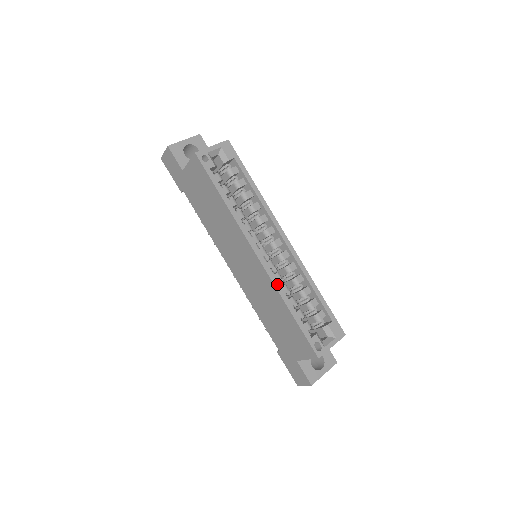
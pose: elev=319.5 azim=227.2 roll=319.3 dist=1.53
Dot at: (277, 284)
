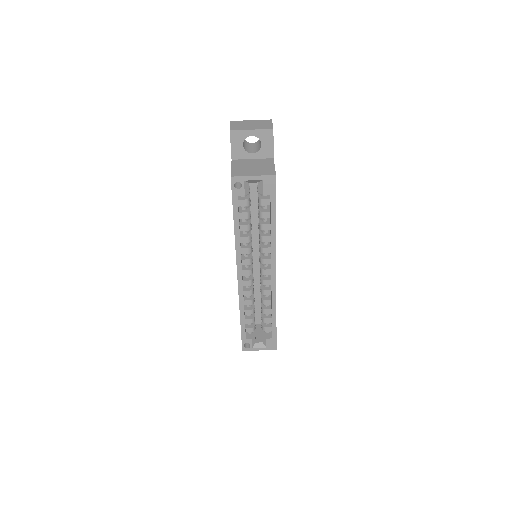
Dot at: (242, 300)
